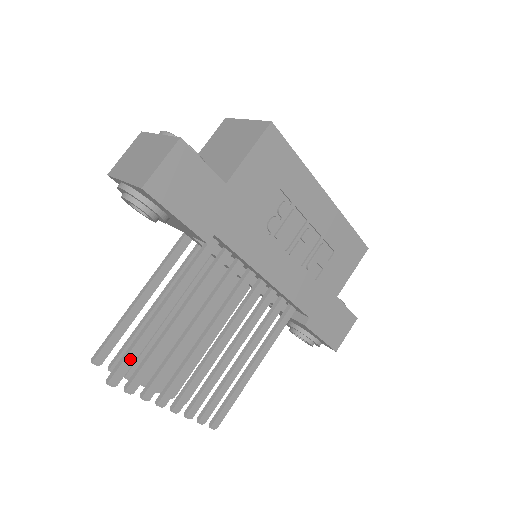
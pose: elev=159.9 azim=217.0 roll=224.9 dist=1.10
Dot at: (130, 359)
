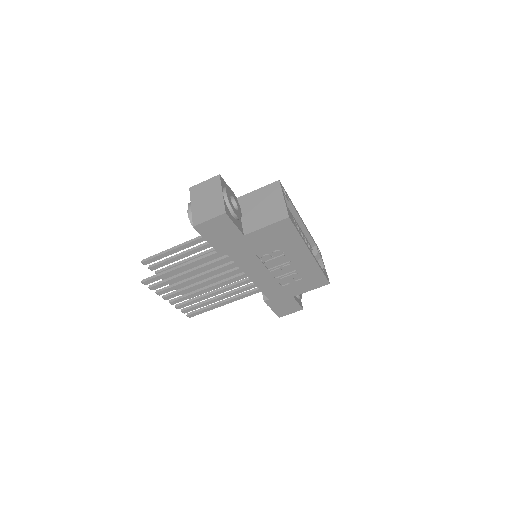
Dot at: (157, 278)
